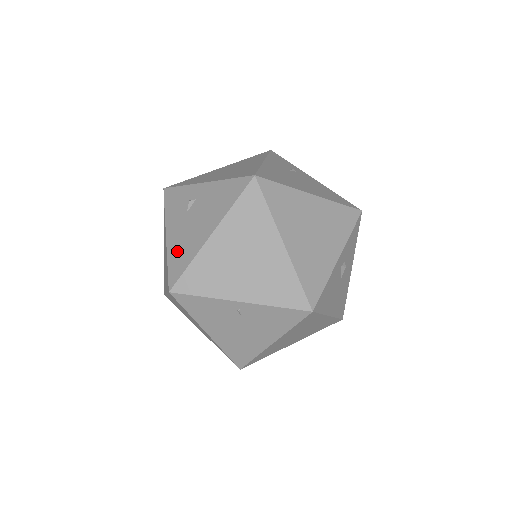
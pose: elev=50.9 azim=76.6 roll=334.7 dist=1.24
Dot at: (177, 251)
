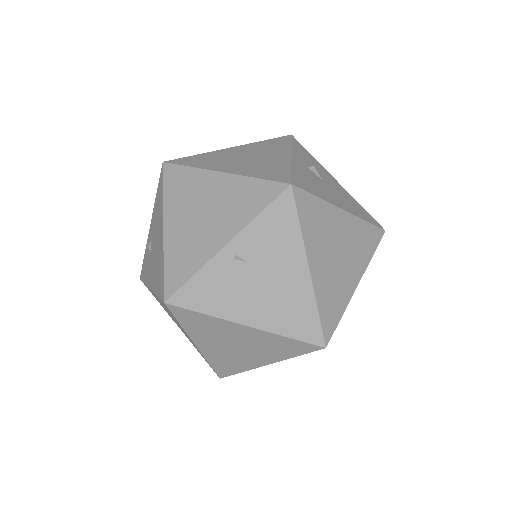
Dot at: (156, 278)
